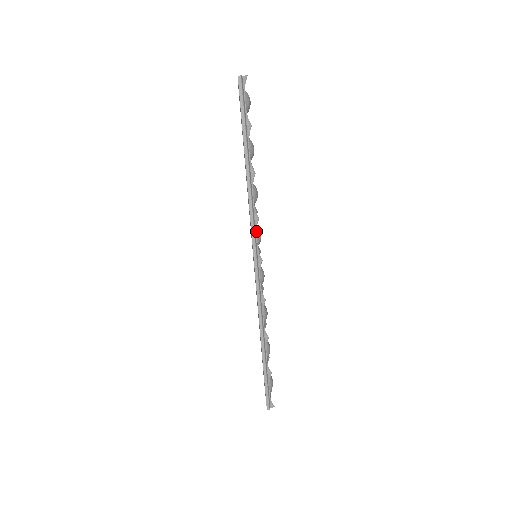
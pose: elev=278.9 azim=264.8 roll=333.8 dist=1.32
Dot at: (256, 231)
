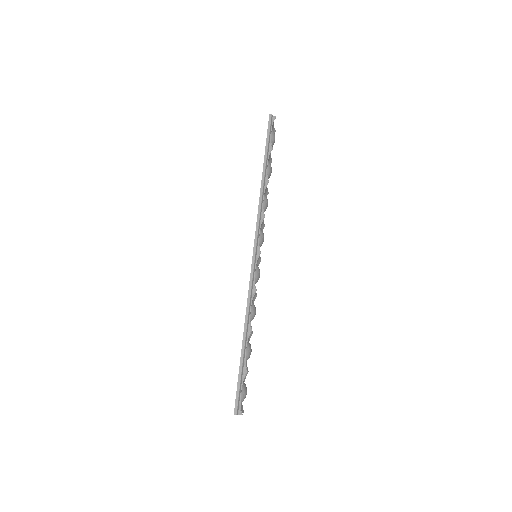
Dot at: (260, 226)
